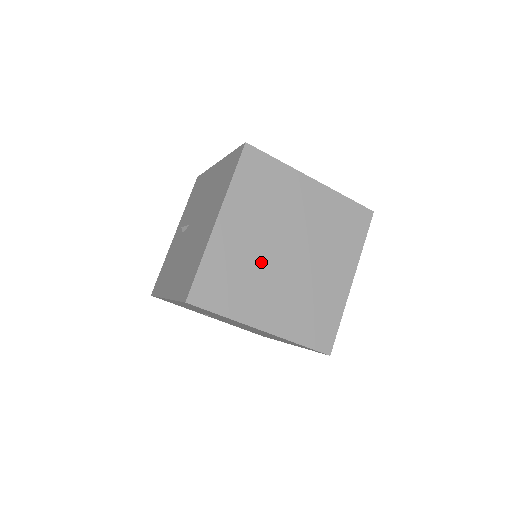
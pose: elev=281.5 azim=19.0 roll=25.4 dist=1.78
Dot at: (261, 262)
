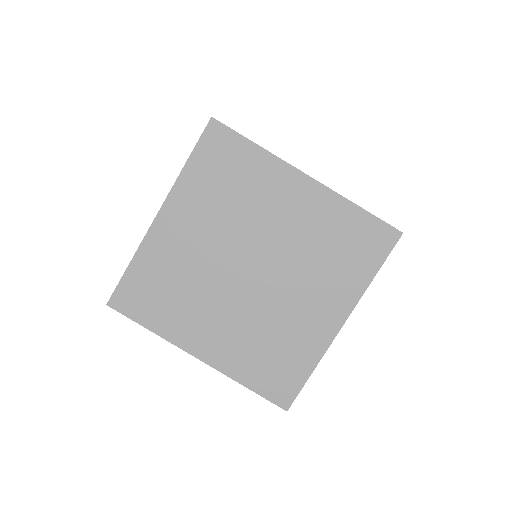
Dot at: (208, 275)
